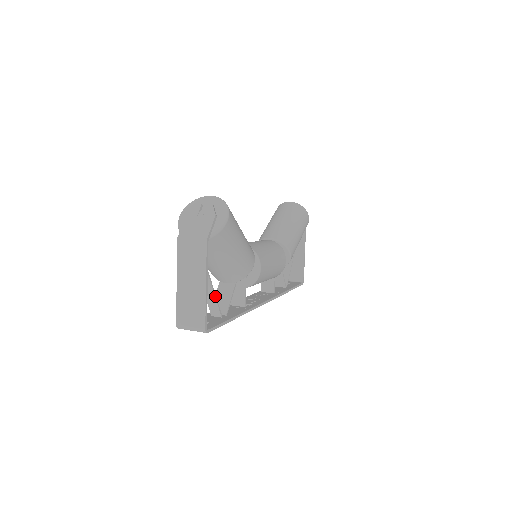
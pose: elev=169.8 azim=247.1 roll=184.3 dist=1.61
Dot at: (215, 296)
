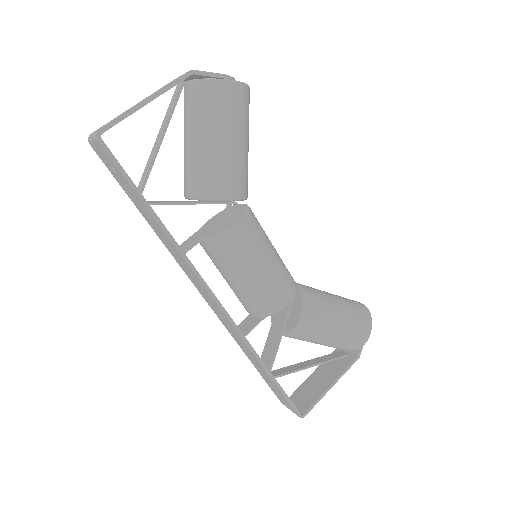
Dot at: (154, 159)
